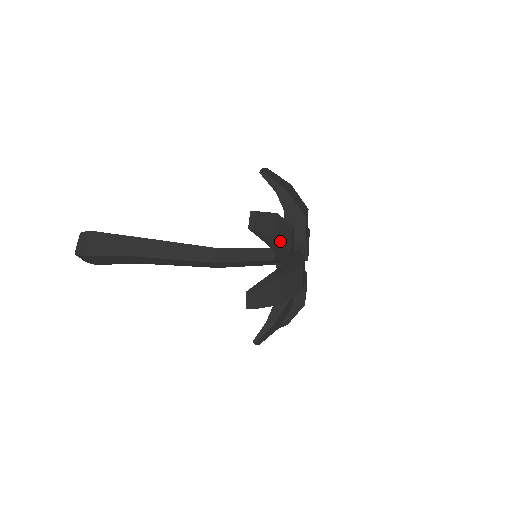
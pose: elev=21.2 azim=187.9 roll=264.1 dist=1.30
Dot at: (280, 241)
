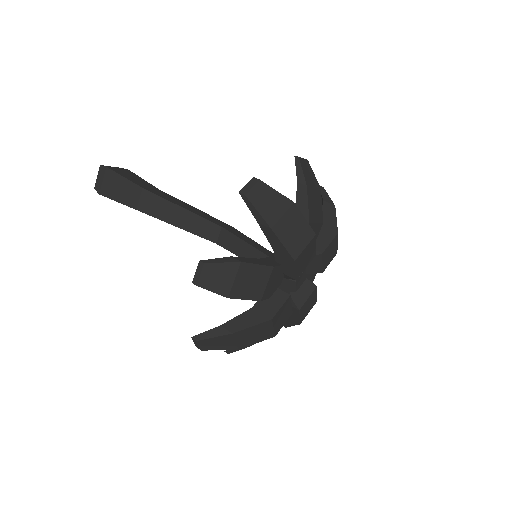
Dot at: (241, 293)
